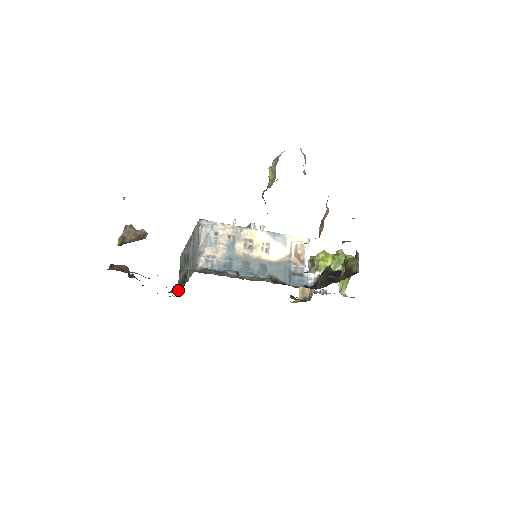
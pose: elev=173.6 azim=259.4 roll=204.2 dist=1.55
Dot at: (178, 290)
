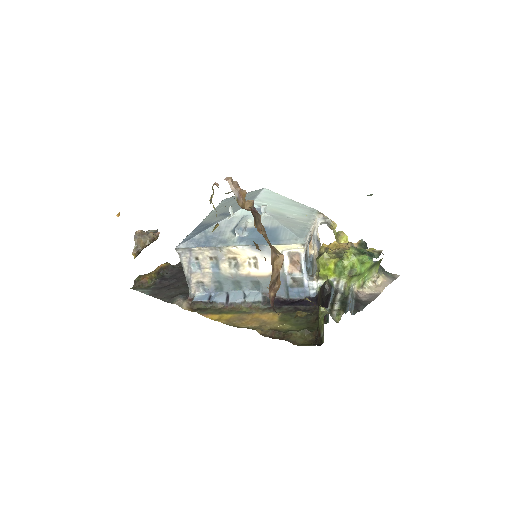
Dot at: occluded
